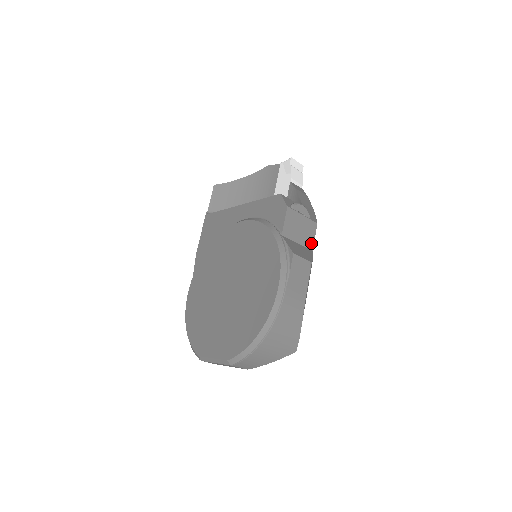
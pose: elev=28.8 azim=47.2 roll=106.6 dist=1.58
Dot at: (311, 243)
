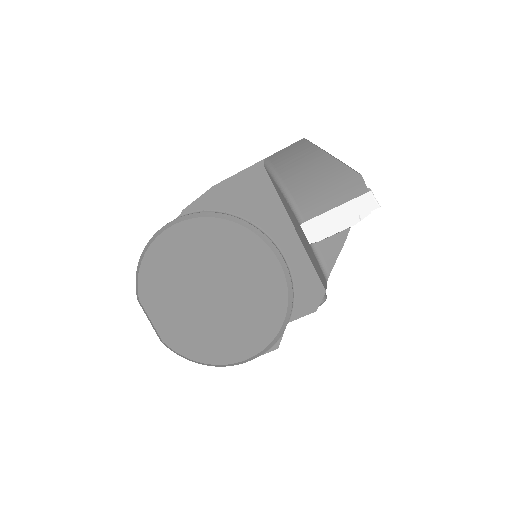
Dot at: occluded
